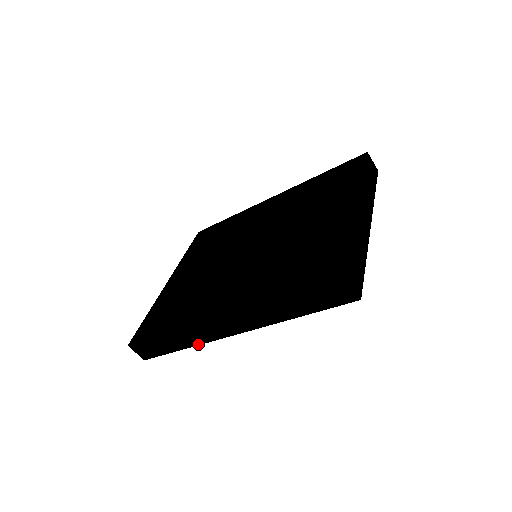
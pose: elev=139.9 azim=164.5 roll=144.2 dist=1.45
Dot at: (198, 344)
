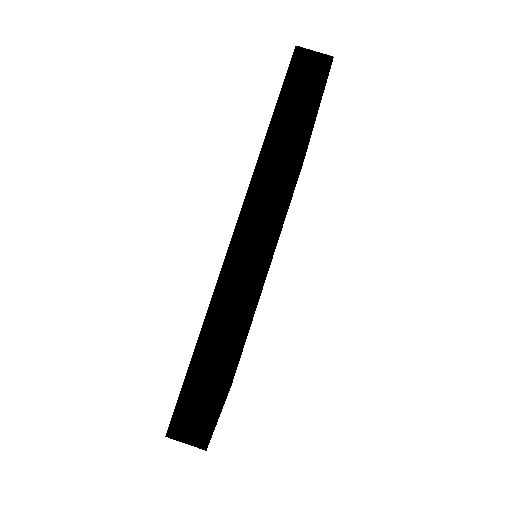
Dot at: (248, 315)
